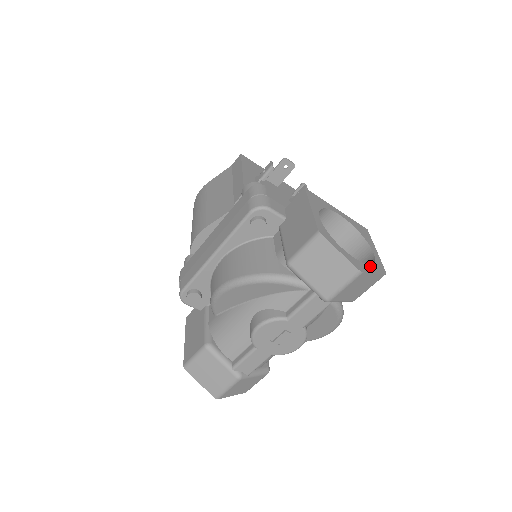
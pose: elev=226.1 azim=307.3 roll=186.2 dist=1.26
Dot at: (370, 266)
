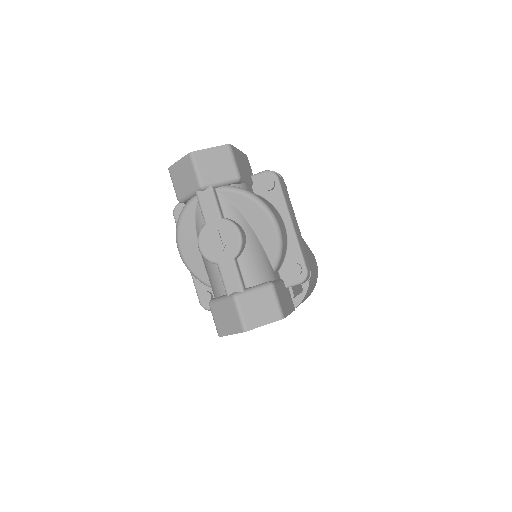
Dot at: occluded
